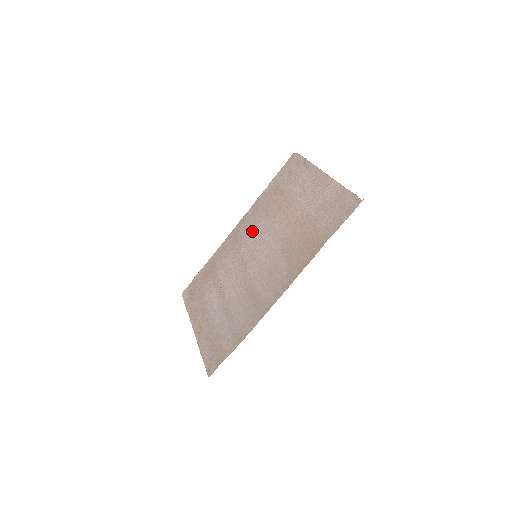
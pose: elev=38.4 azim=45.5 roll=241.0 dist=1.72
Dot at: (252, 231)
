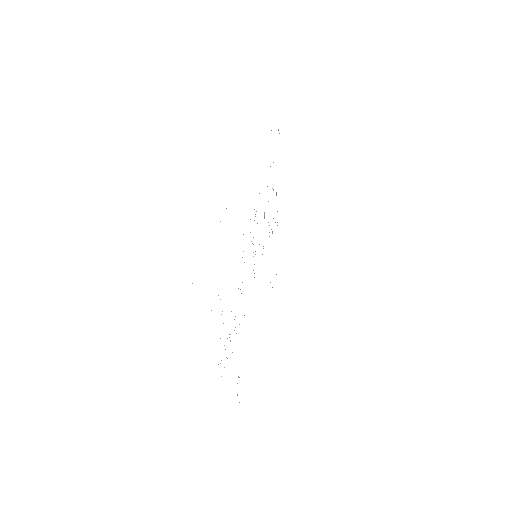
Dot at: occluded
